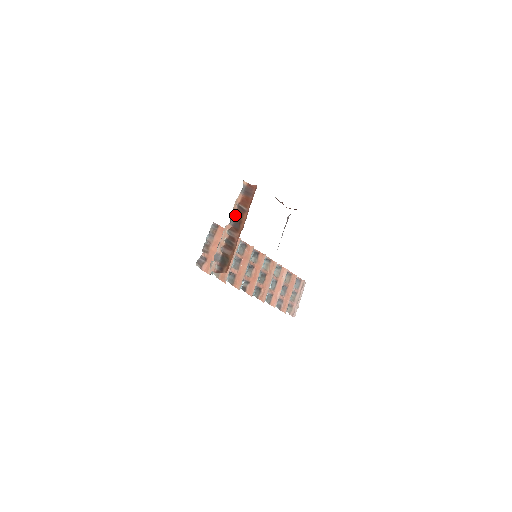
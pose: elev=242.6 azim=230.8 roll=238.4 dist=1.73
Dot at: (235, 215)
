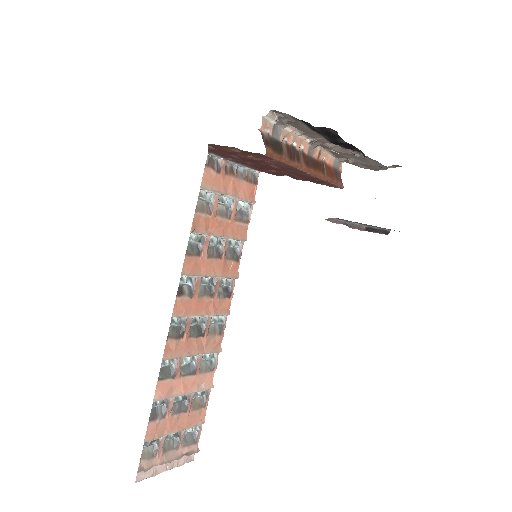
Dot at: (316, 158)
